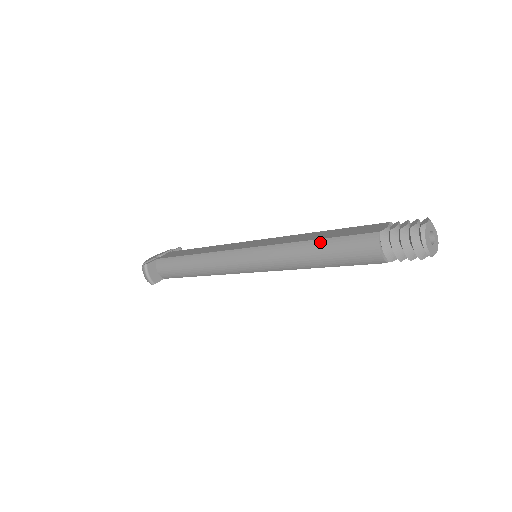
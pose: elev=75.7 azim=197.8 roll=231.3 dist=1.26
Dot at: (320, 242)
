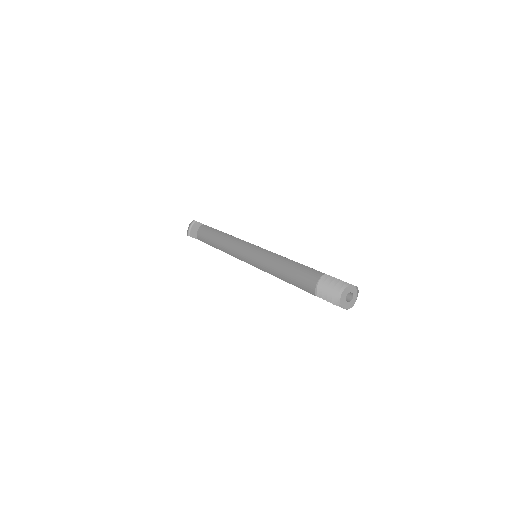
Dot at: (292, 262)
